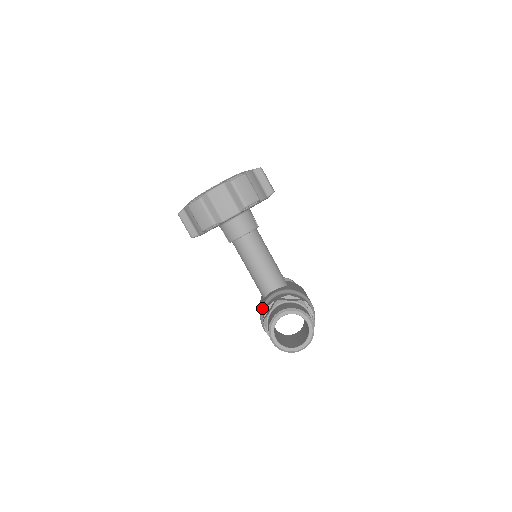
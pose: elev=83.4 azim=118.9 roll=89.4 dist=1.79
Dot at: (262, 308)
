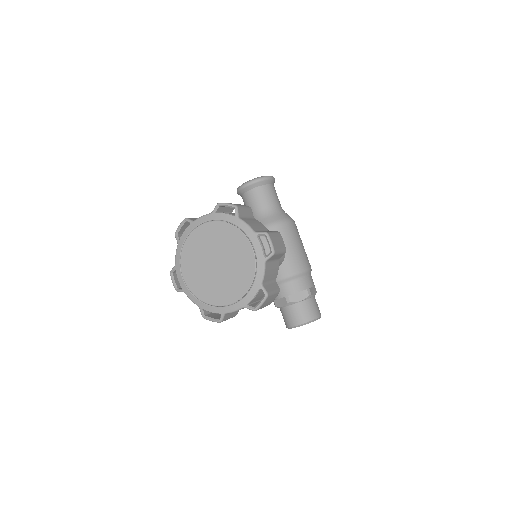
Dot at: occluded
